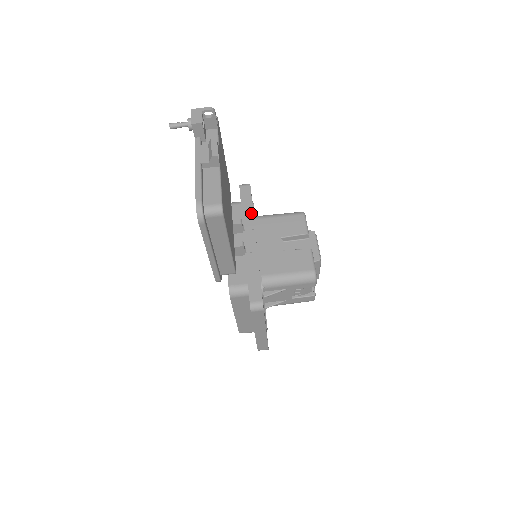
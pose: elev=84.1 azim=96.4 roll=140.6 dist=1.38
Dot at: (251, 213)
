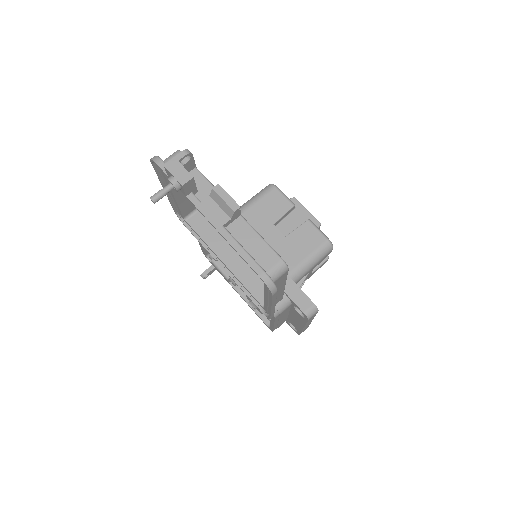
Dot at: occluded
